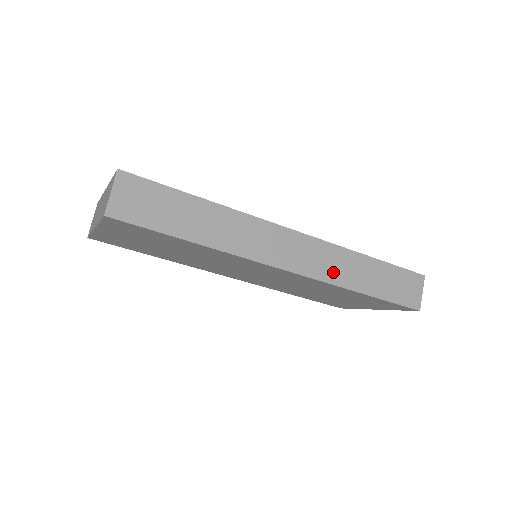
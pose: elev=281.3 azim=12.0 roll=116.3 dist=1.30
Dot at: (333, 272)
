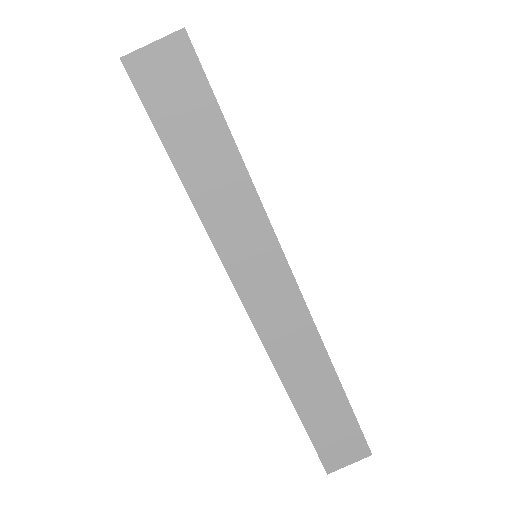
Dot at: (287, 355)
